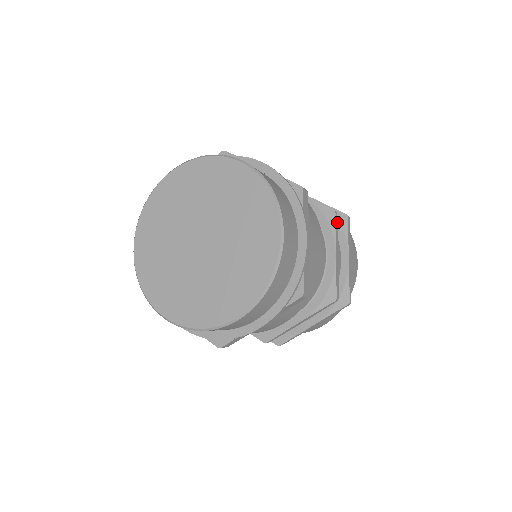
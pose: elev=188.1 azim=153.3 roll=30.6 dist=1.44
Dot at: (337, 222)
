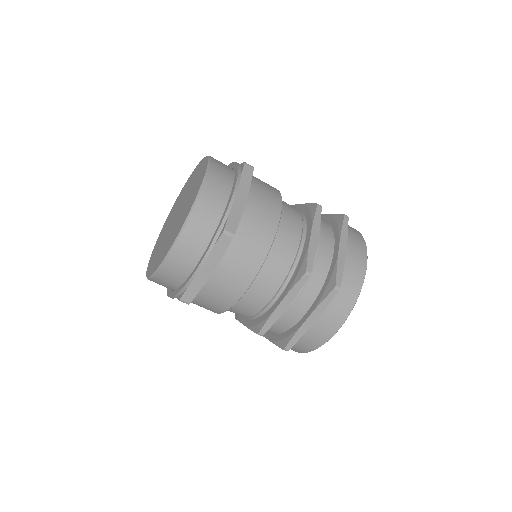
Dot at: occluded
